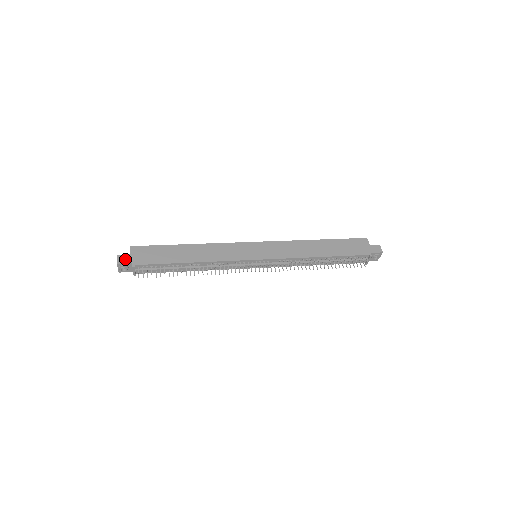
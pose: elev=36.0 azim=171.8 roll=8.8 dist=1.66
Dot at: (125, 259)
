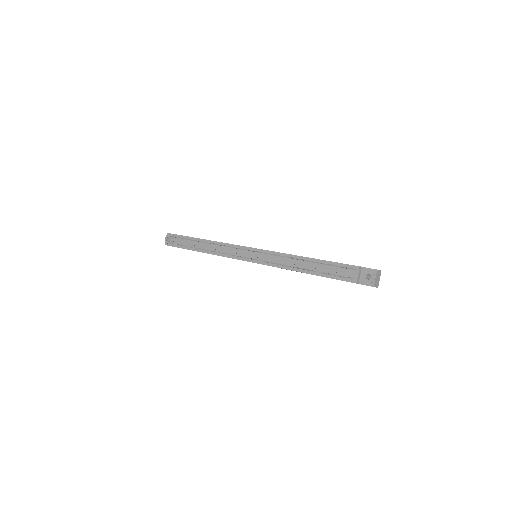
Dot at: occluded
